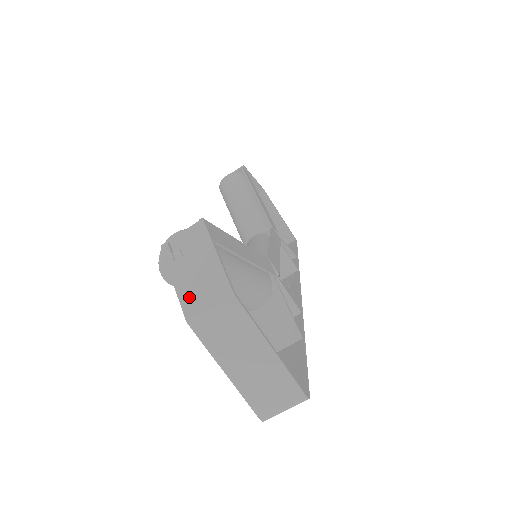
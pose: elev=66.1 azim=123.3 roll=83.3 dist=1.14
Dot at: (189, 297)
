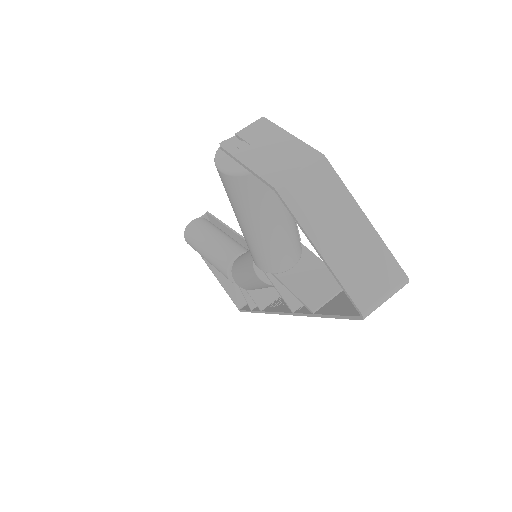
Dot at: (270, 169)
